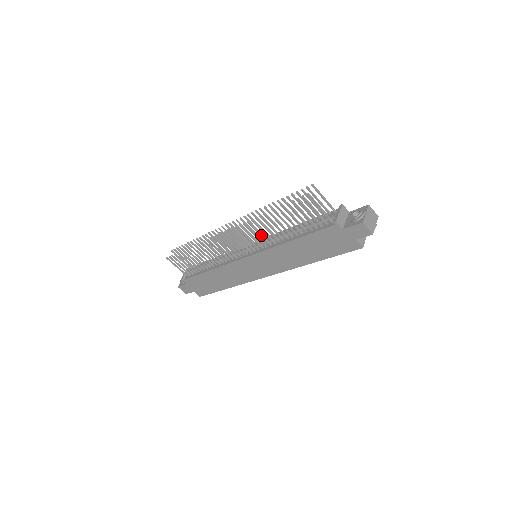
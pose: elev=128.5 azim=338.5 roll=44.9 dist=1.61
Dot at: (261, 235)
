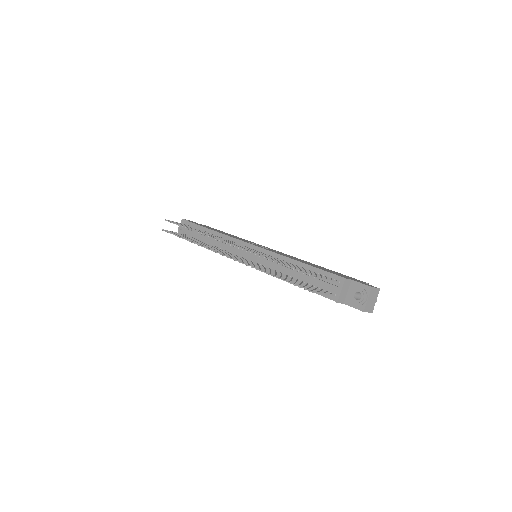
Dot at: occluded
